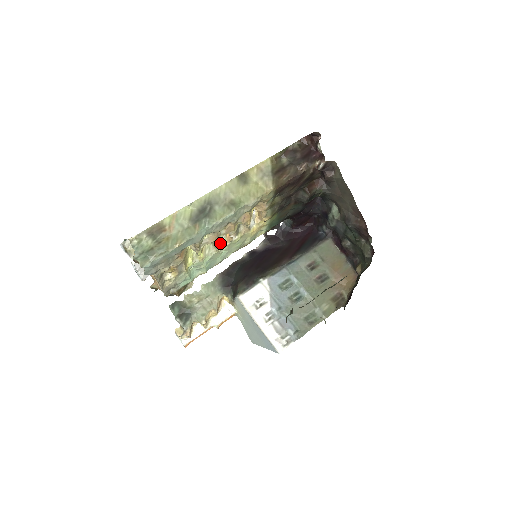
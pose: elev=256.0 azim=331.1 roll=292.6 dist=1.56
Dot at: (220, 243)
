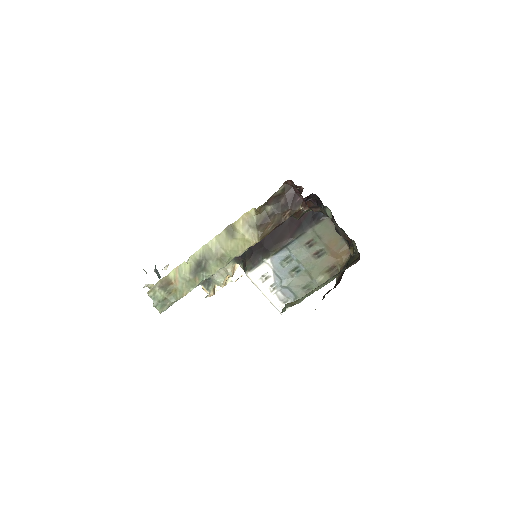
Dot at: occluded
